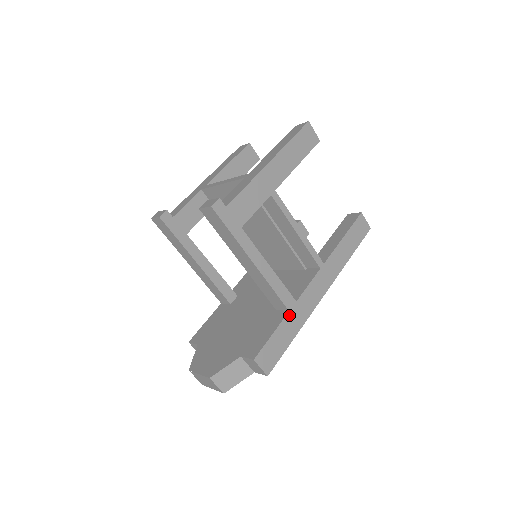
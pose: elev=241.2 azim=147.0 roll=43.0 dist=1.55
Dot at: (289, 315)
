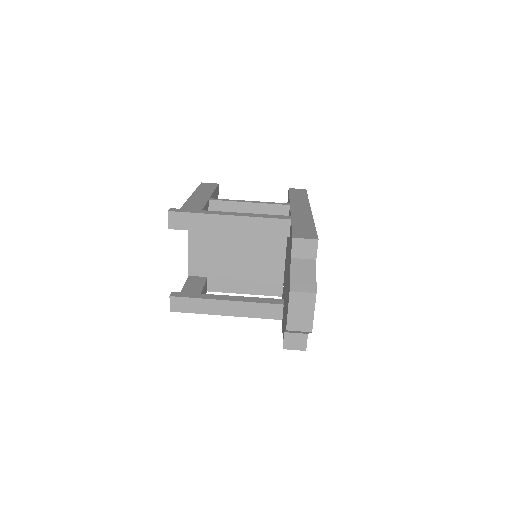
Dot at: (294, 221)
